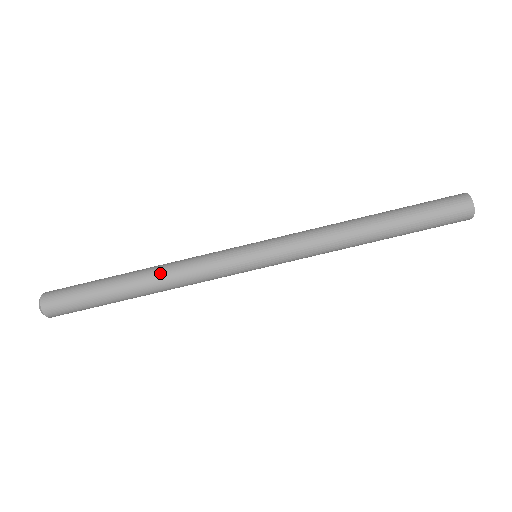
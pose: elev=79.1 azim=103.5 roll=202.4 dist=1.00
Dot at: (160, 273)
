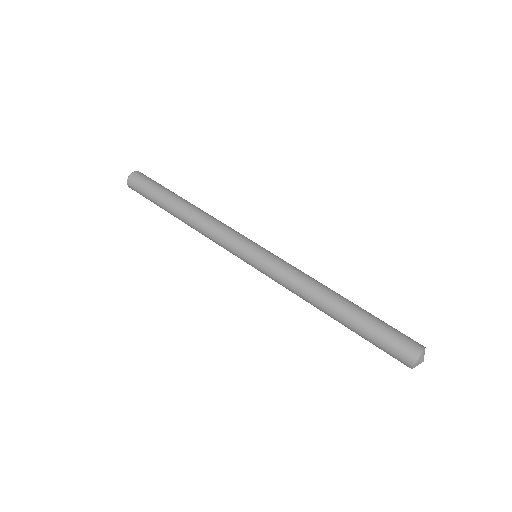
Dot at: occluded
